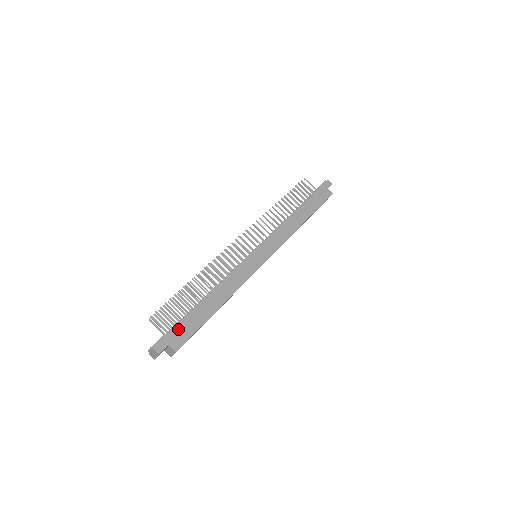
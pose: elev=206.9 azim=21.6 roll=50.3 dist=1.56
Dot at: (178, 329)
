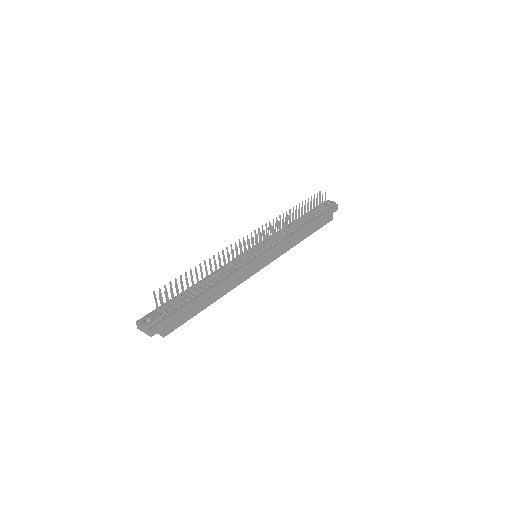
Dot at: (175, 316)
